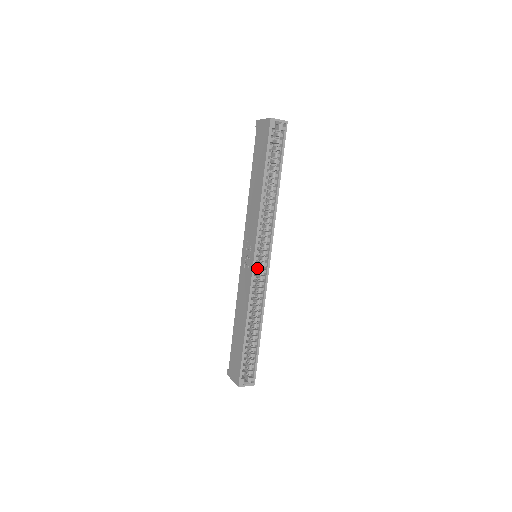
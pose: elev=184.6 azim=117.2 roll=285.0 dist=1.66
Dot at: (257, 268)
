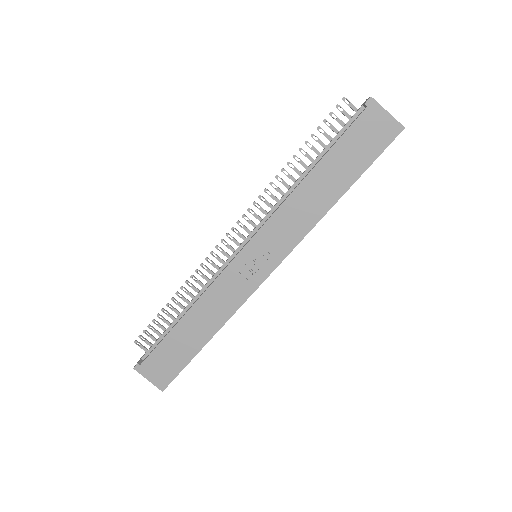
Dot at: occluded
